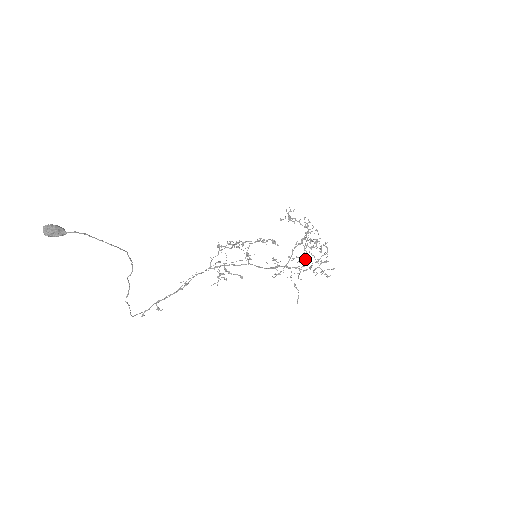
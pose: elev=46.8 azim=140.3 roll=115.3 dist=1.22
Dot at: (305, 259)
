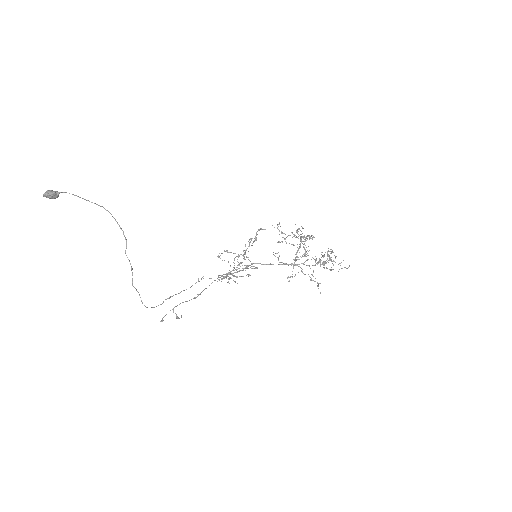
Dot at: occluded
